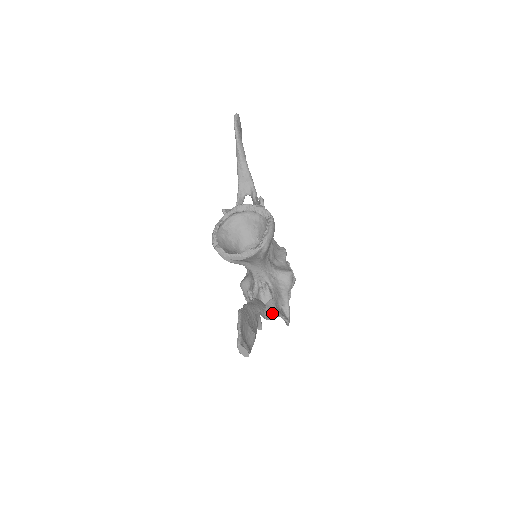
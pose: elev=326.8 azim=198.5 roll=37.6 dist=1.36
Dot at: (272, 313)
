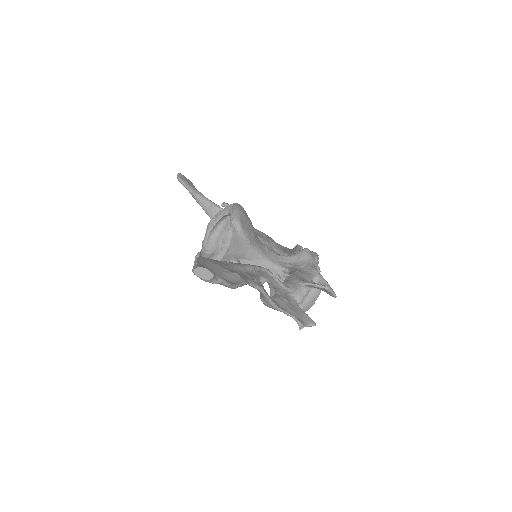
Dot at: (295, 284)
